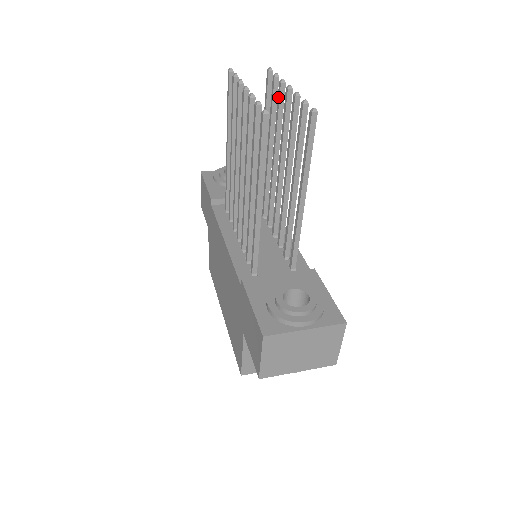
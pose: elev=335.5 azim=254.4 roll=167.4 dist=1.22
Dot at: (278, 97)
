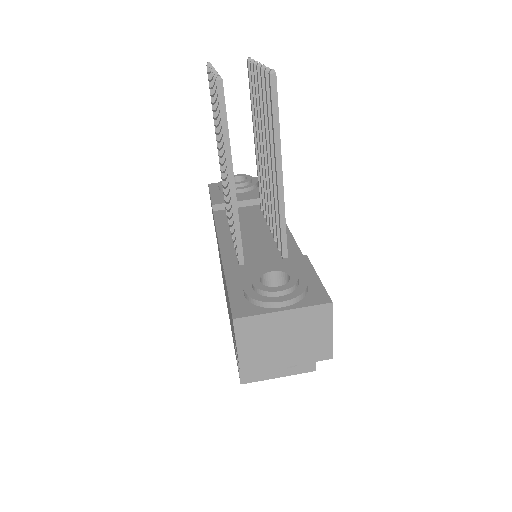
Dot at: (254, 80)
